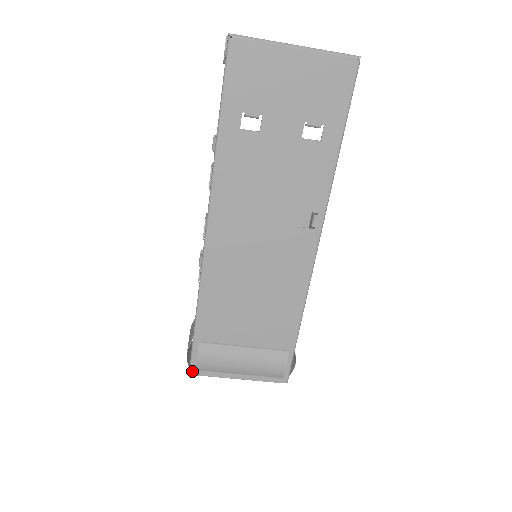
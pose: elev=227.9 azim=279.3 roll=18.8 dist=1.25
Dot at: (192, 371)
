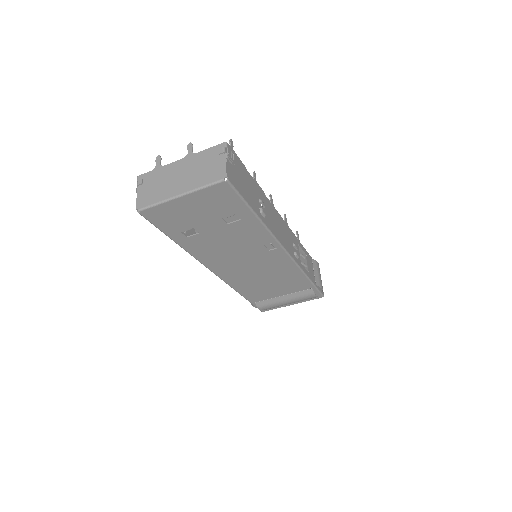
Dot at: (262, 311)
